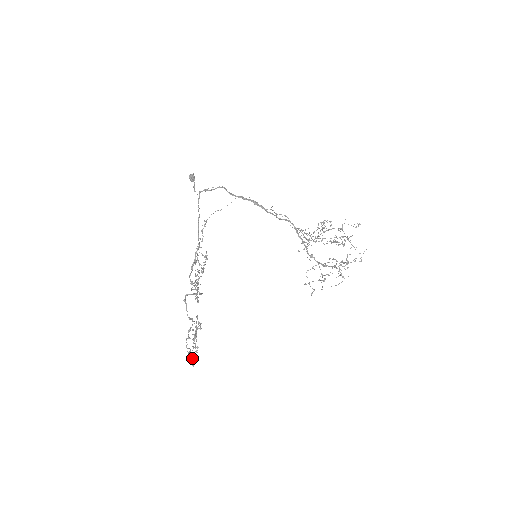
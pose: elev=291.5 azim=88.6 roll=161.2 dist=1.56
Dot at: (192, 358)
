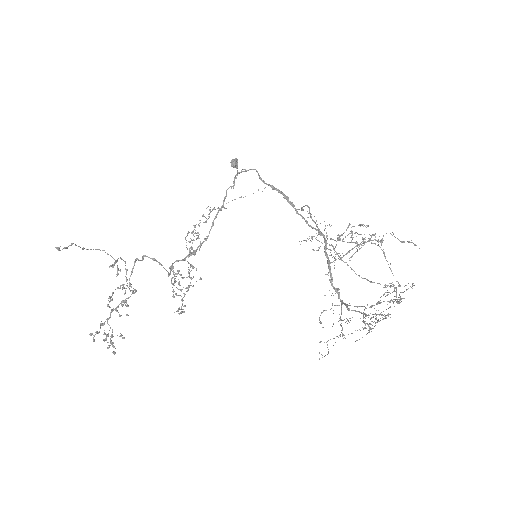
Dot at: (113, 352)
